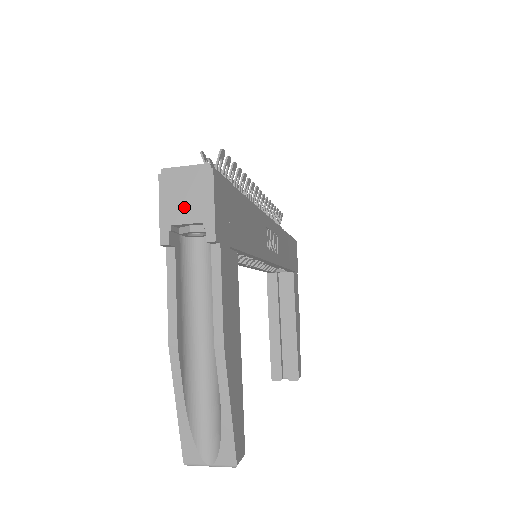
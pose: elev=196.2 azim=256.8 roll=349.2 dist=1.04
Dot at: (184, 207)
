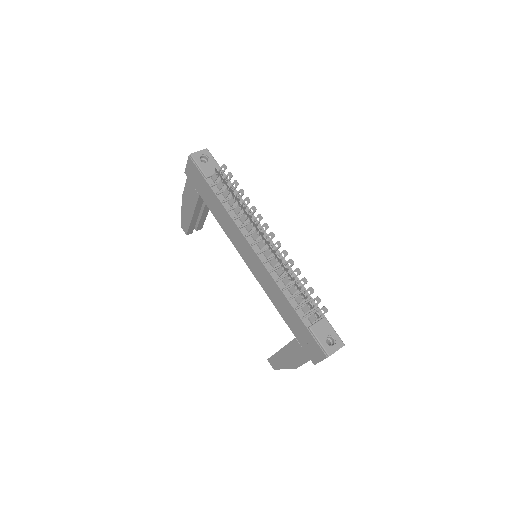
Dot at: occluded
